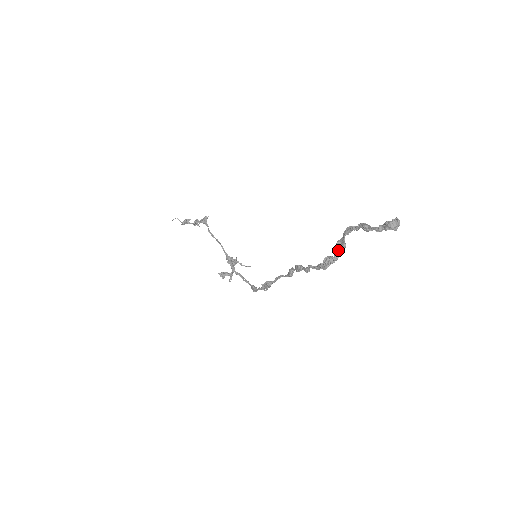
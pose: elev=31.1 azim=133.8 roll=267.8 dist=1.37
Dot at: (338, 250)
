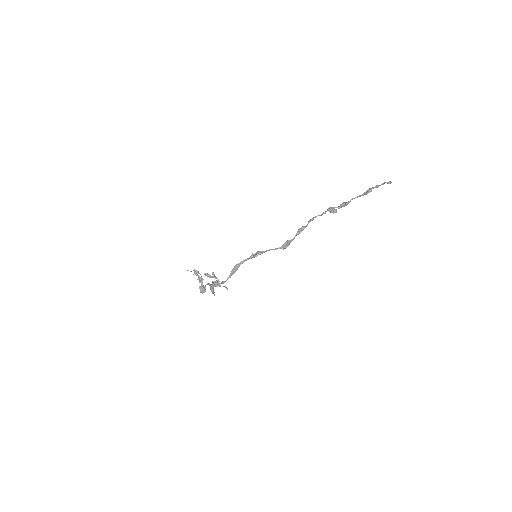
Dot at: (345, 202)
